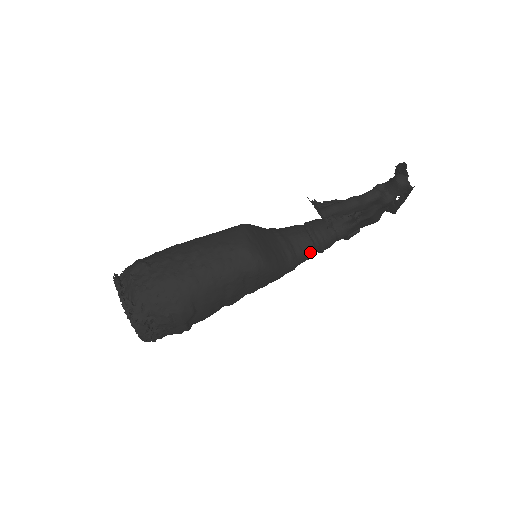
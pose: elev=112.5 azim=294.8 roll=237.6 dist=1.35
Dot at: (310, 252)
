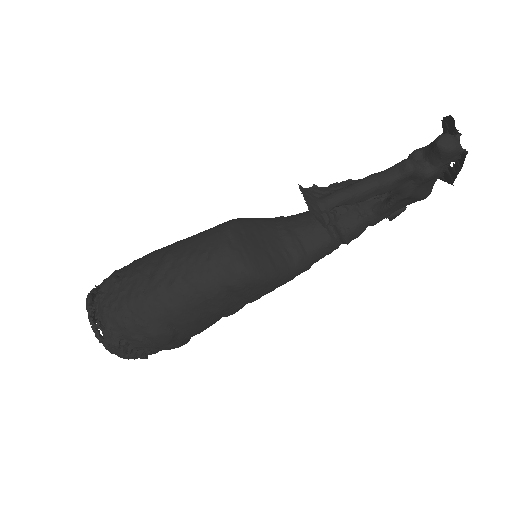
Dot at: (327, 247)
